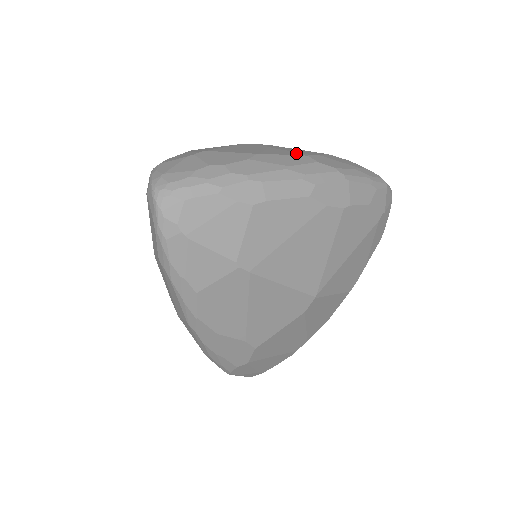
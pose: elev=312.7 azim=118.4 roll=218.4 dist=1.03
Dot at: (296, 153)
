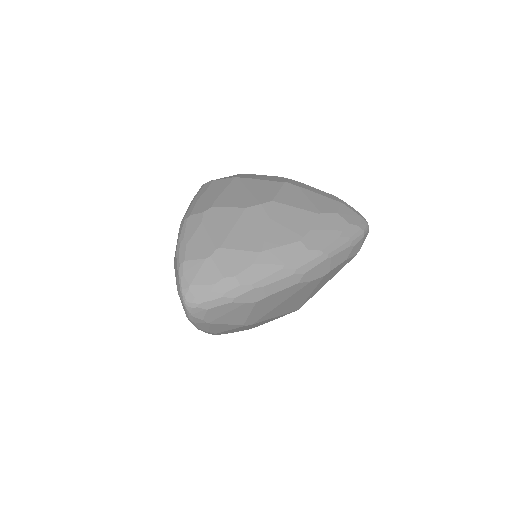
Dot at: (291, 236)
